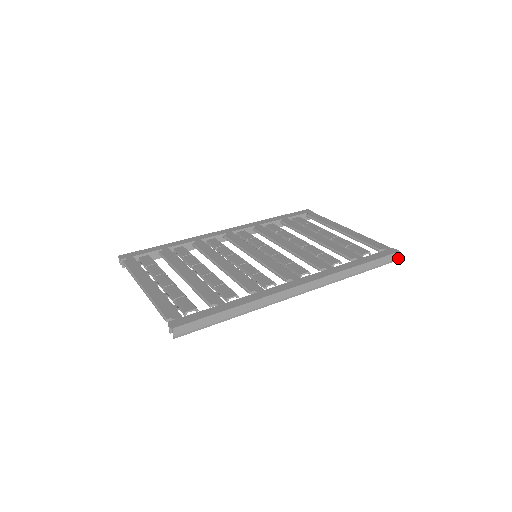
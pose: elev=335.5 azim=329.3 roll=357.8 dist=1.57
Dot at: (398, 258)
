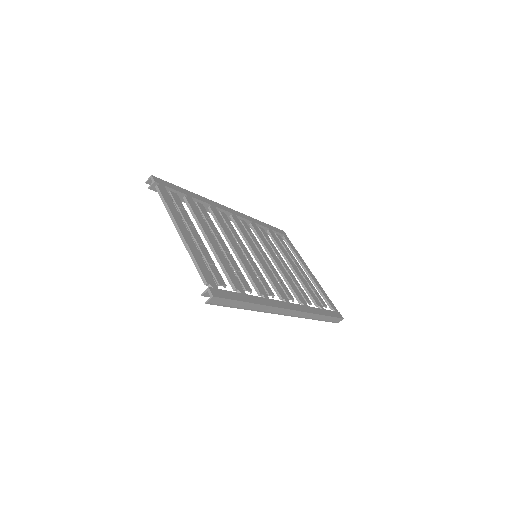
Dot at: occluded
